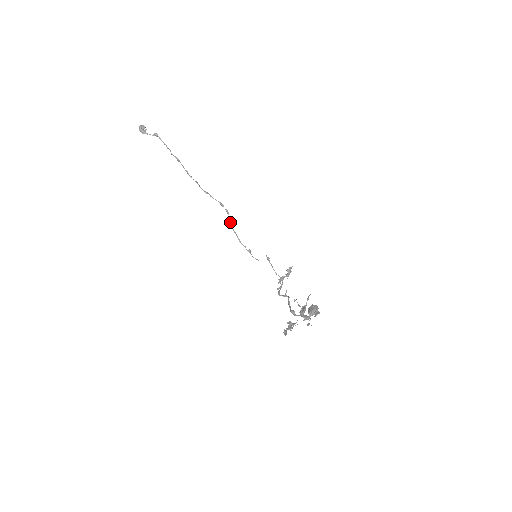
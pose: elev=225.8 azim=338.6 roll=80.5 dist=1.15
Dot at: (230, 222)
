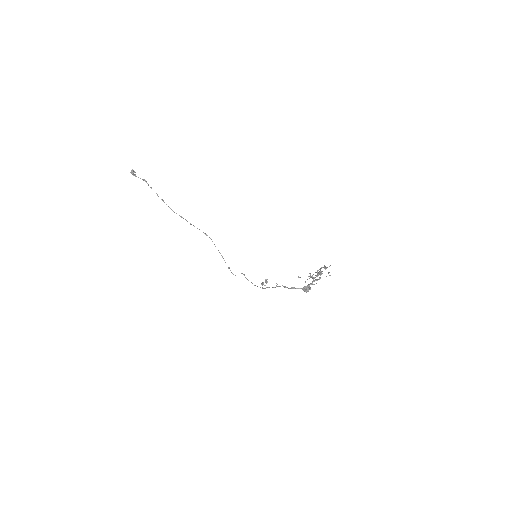
Dot at: occluded
